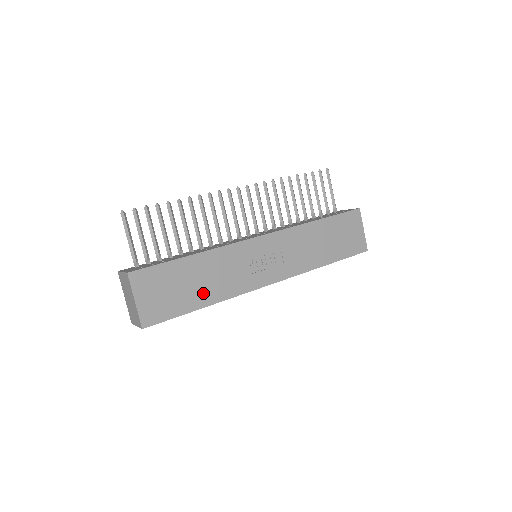
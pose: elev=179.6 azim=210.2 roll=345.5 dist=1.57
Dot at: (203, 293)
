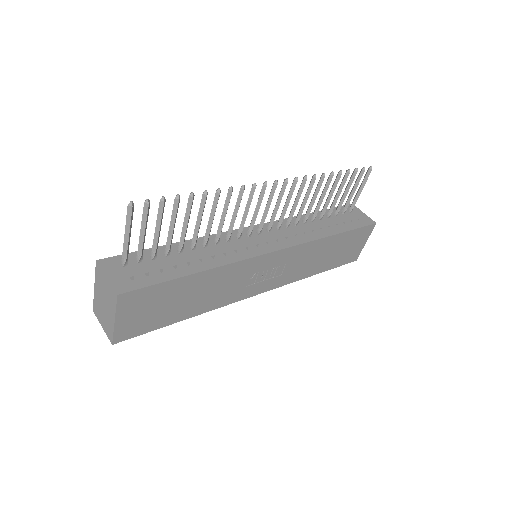
Dot at: (191, 307)
